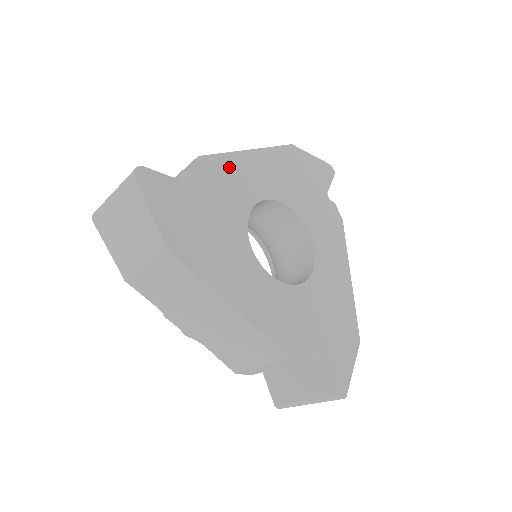
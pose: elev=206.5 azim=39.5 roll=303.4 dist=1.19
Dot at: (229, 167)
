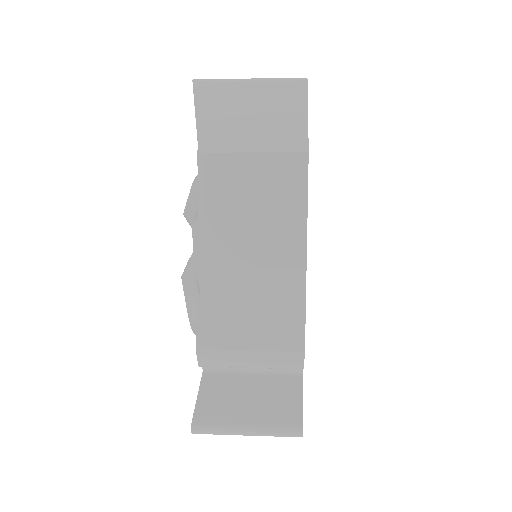
Dot at: occluded
